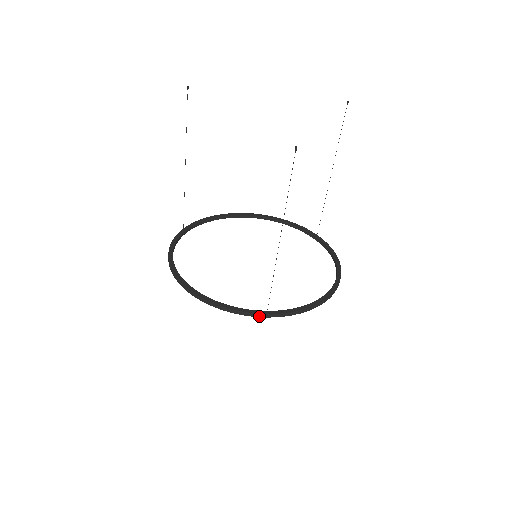
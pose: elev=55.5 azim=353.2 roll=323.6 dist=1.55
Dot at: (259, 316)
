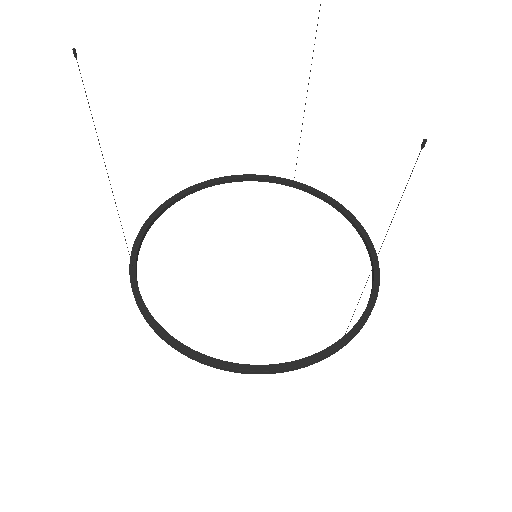
Dot at: (335, 352)
